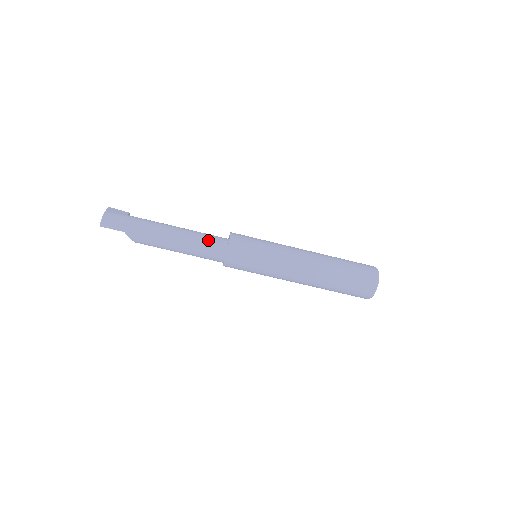
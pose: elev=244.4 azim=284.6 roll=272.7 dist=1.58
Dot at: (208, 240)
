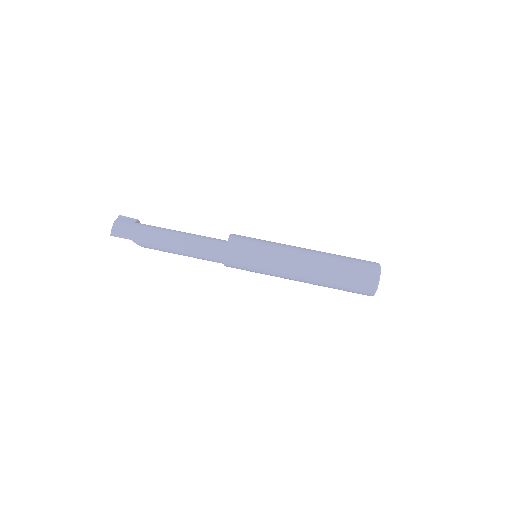
Dot at: (207, 245)
